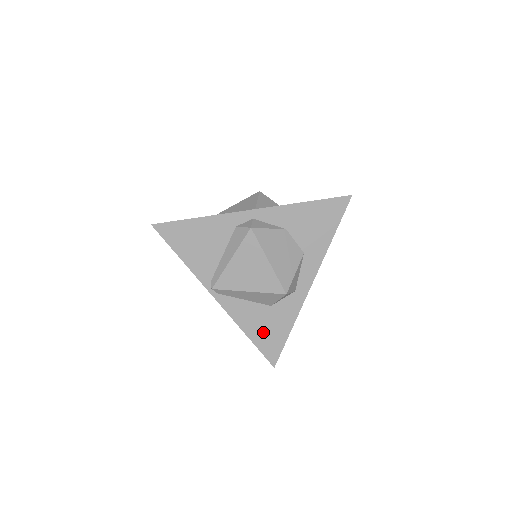
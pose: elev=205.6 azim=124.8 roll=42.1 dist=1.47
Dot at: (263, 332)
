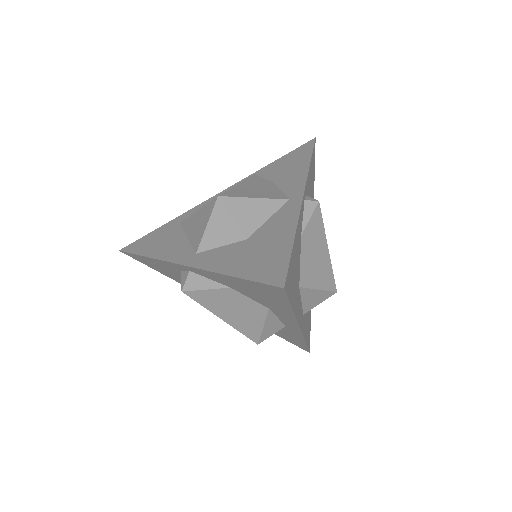
Dot at: (279, 333)
